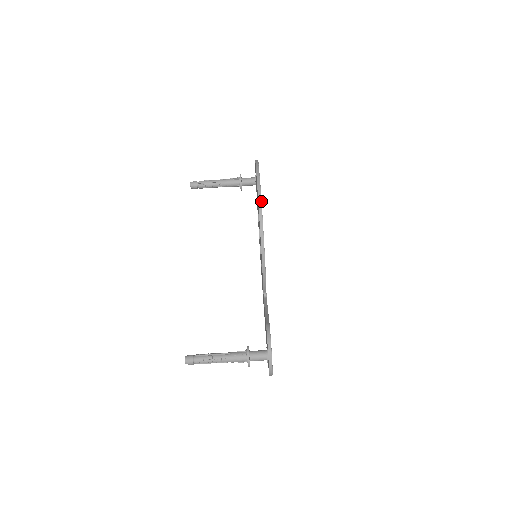
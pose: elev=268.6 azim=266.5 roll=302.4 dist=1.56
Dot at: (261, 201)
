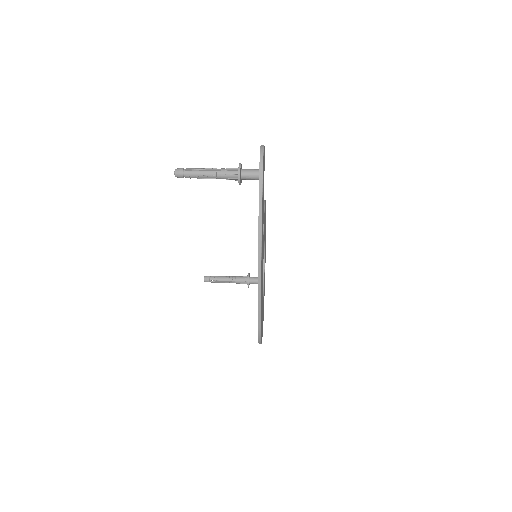
Dot at: occluded
